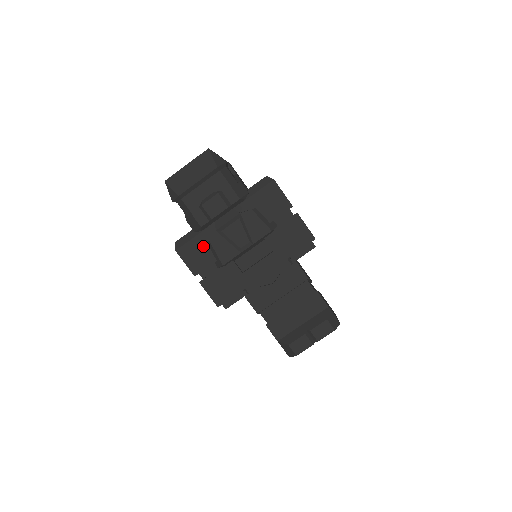
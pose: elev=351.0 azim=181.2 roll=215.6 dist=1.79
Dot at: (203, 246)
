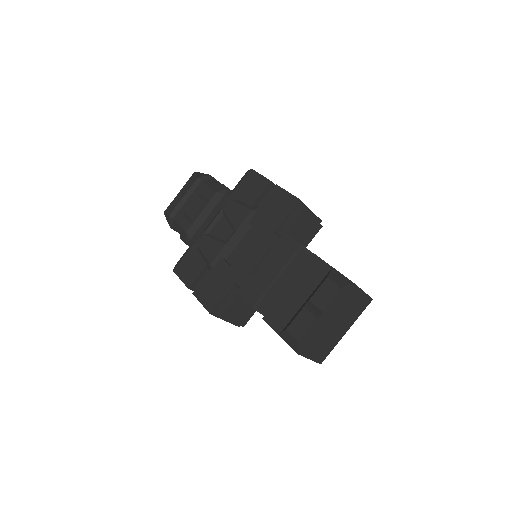
Dot at: (195, 256)
